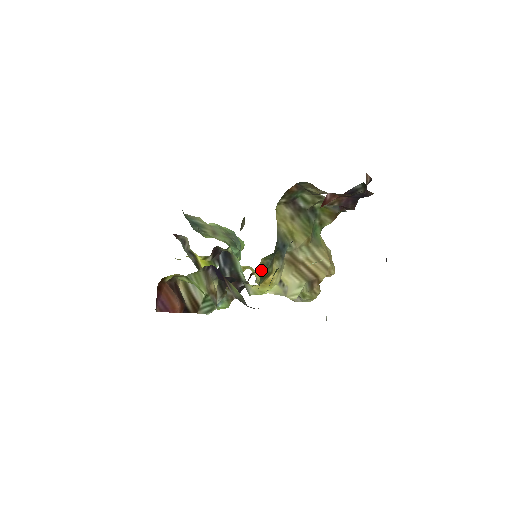
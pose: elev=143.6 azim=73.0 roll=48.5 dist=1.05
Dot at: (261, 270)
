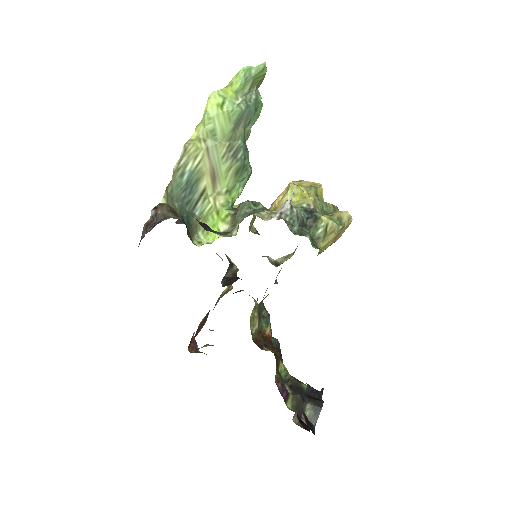
Dot at: (255, 306)
